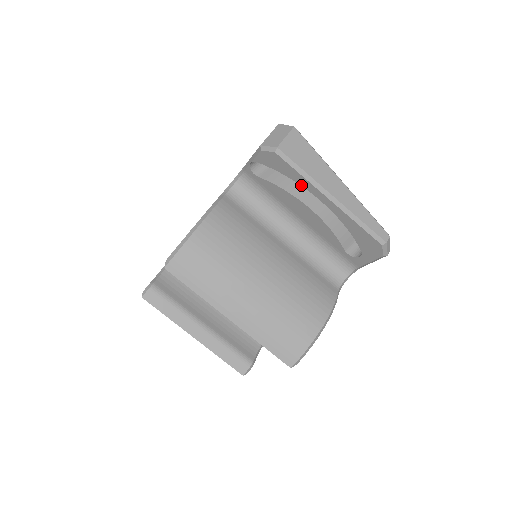
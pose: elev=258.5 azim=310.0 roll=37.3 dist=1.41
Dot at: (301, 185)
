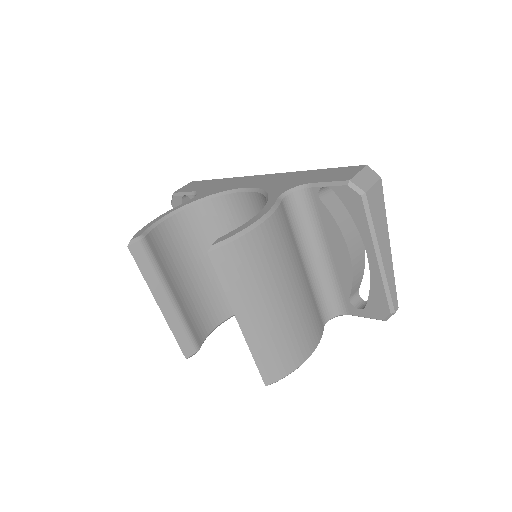
Dot at: (360, 233)
